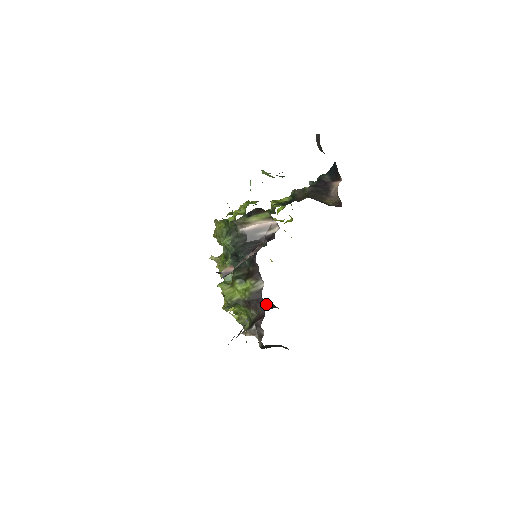
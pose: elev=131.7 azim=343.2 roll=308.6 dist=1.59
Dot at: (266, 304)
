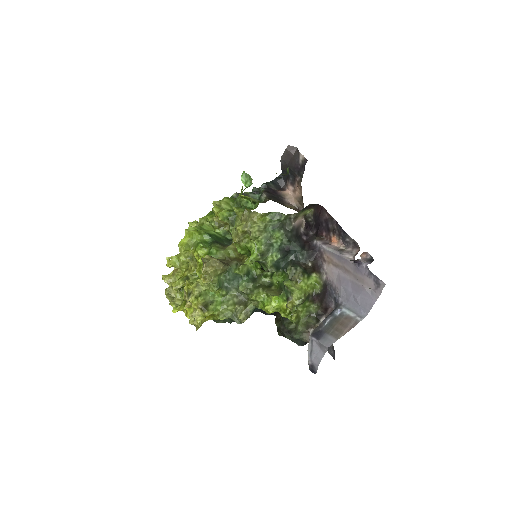
Dot at: occluded
